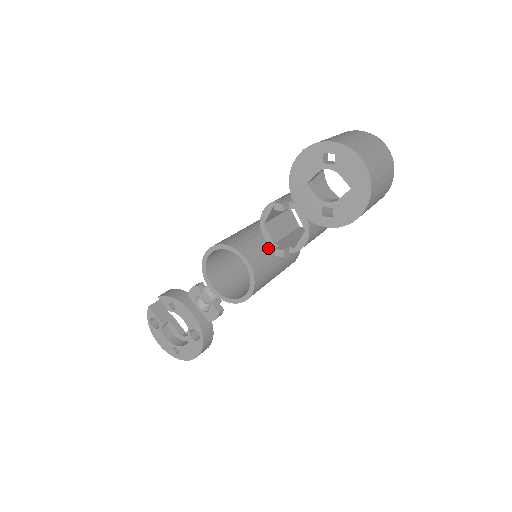
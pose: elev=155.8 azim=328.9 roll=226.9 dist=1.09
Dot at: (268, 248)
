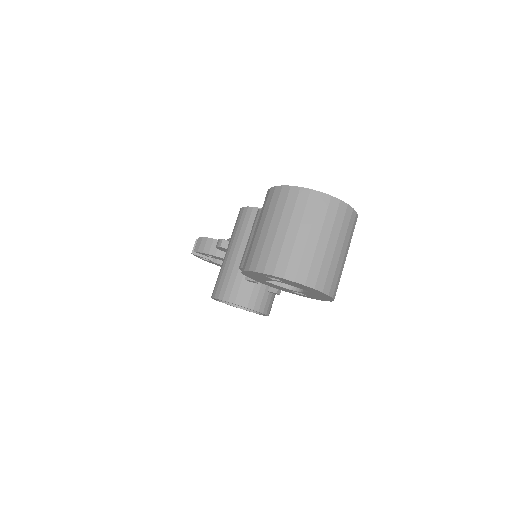
Dot at: occluded
